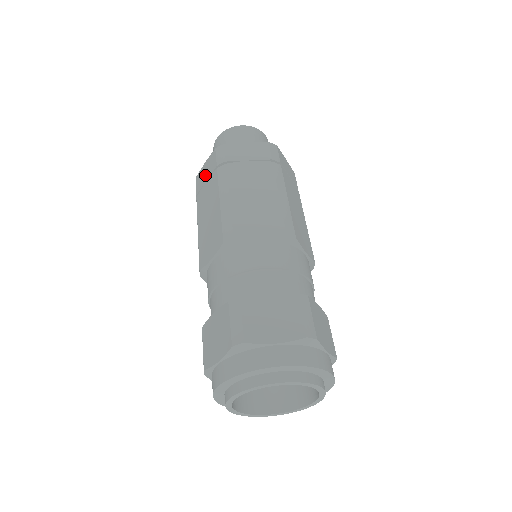
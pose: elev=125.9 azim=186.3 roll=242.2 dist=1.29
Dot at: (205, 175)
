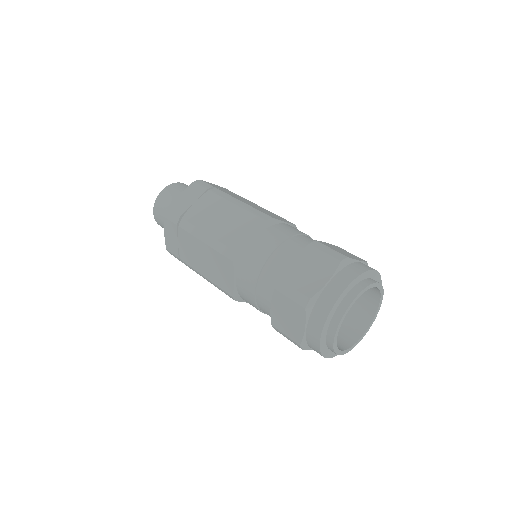
Dot at: (173, 239)
